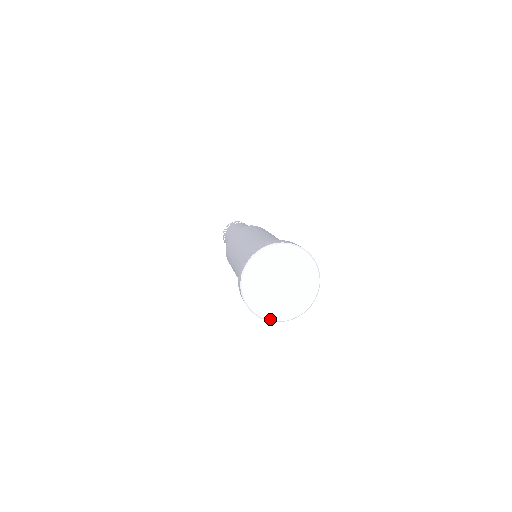
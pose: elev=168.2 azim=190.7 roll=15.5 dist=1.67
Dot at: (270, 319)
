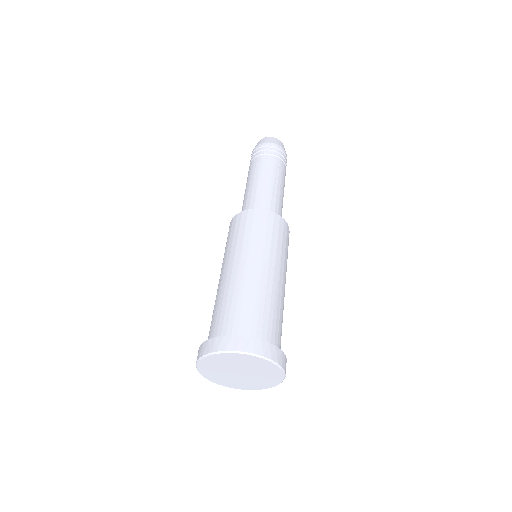
Dot at: (207, 378)
